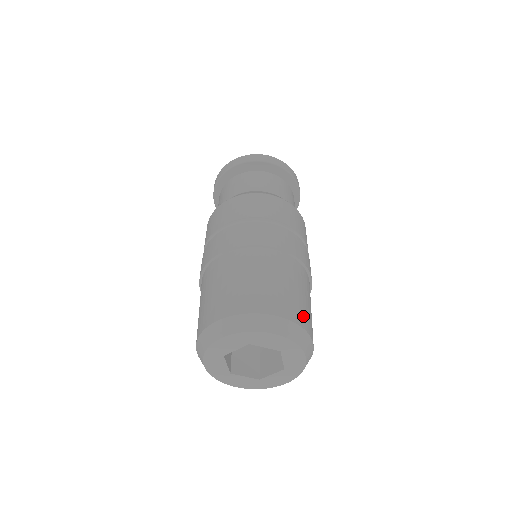
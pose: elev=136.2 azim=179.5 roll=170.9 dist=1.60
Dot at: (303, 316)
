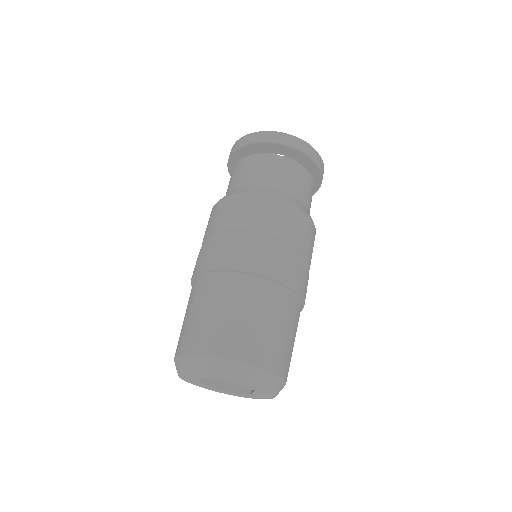
Dot at: (287, 364)
